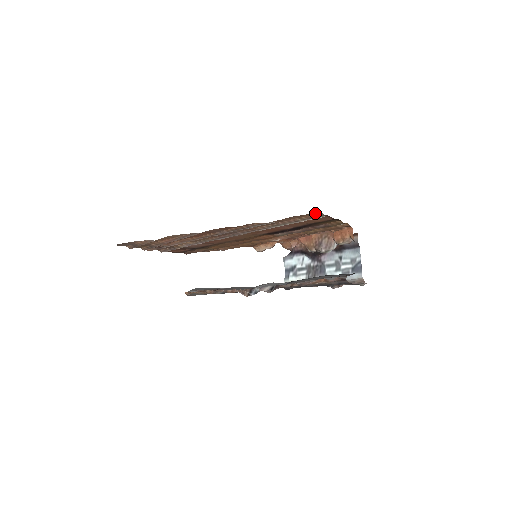
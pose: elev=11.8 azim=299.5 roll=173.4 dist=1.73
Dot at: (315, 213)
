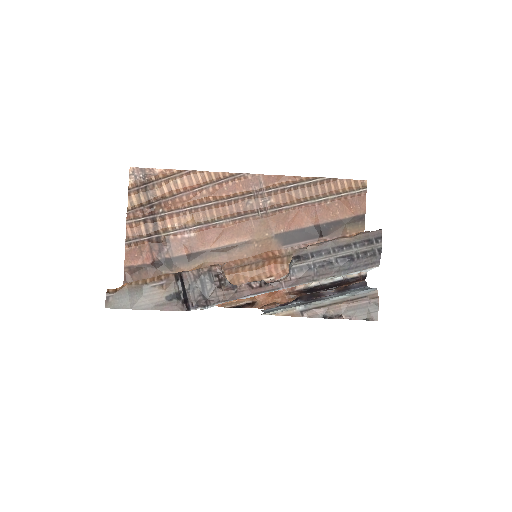
Dot at: (361, 182)
